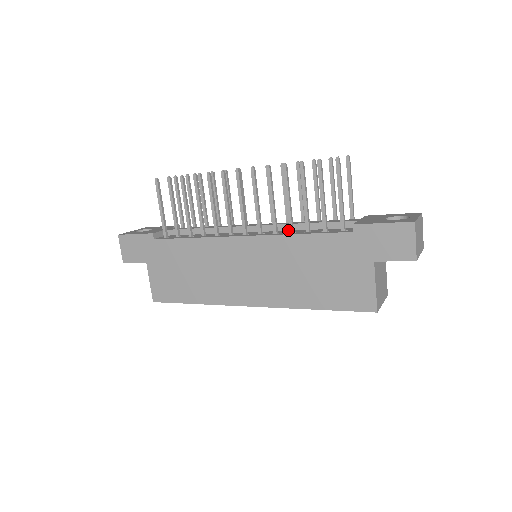
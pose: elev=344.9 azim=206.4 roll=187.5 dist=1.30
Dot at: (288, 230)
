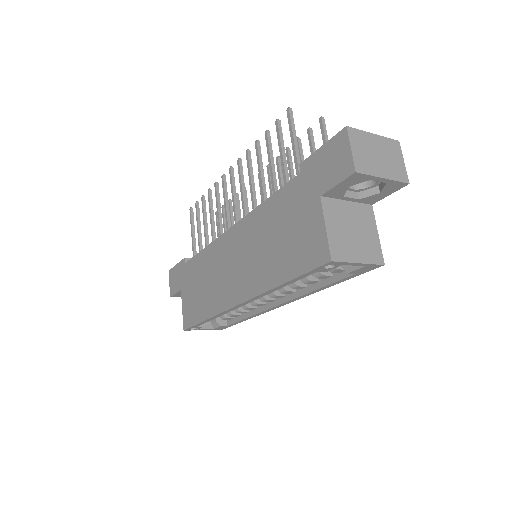
Dot at: occluded
